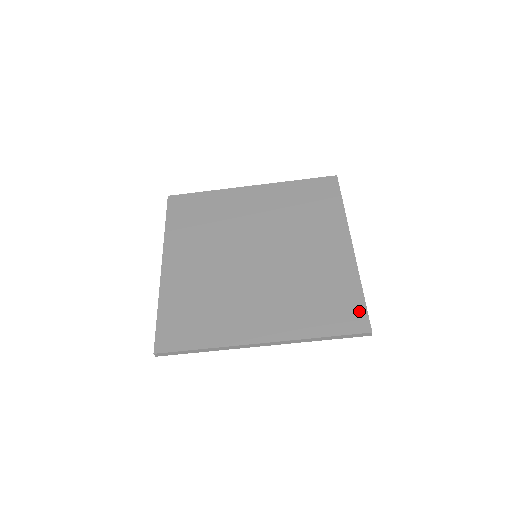
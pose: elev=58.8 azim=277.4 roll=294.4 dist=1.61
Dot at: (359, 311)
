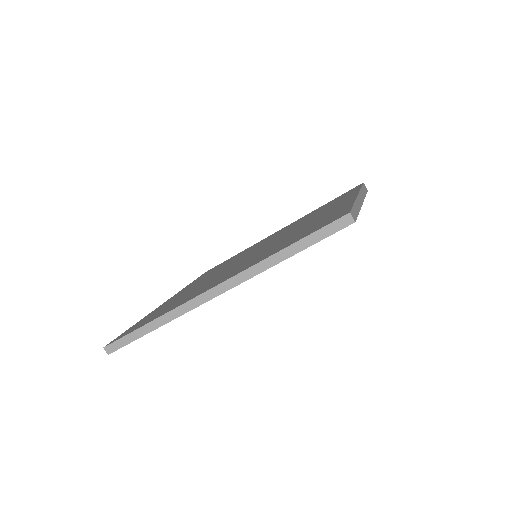
Dot at: (341, 213)
